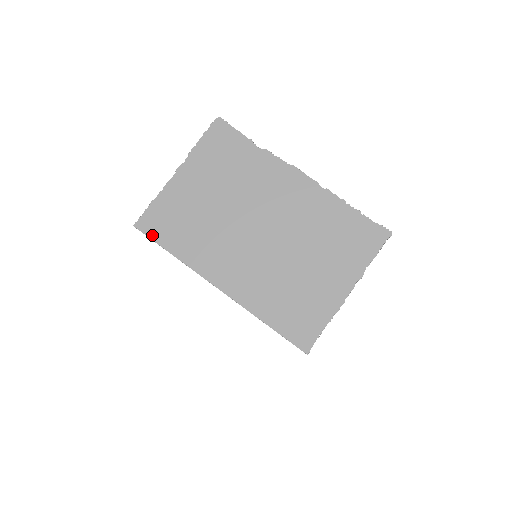
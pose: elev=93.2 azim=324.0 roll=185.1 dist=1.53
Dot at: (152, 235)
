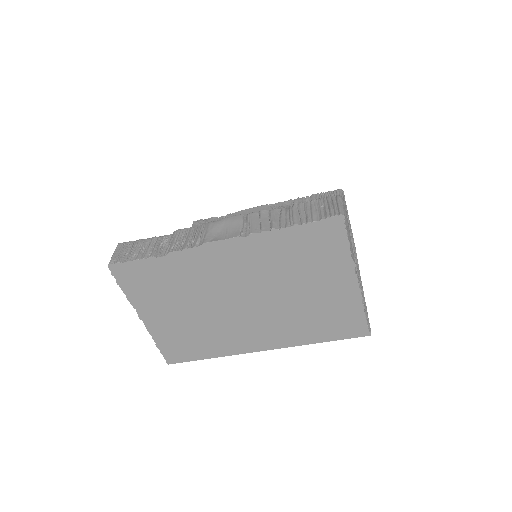
Dot at: (185, 360)
